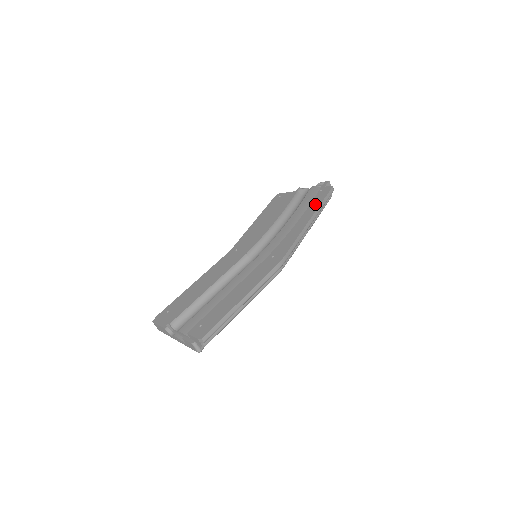
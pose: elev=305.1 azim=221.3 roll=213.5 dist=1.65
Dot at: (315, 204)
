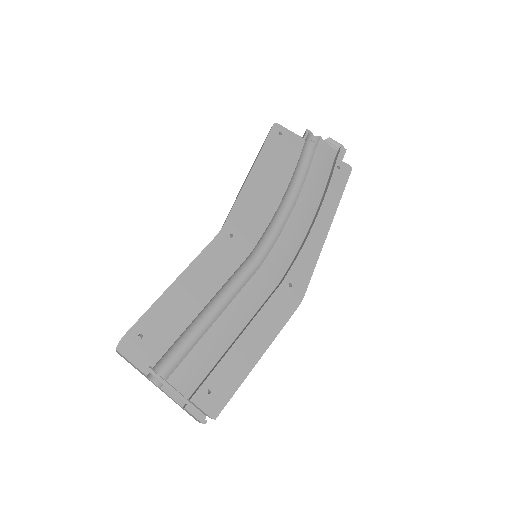
Dot at: (334, 196)
